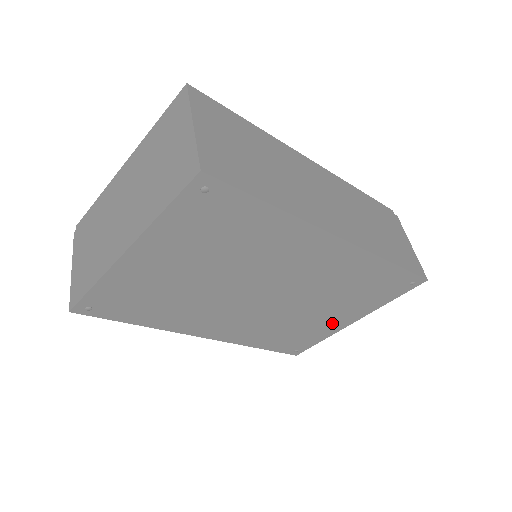
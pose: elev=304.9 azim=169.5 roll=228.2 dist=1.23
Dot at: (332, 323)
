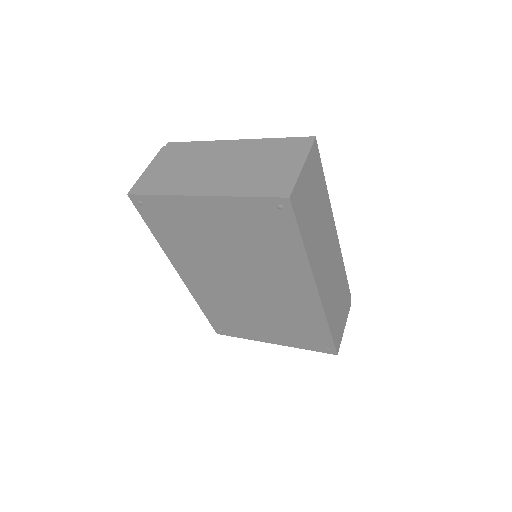
Dot at: (260, 333)
